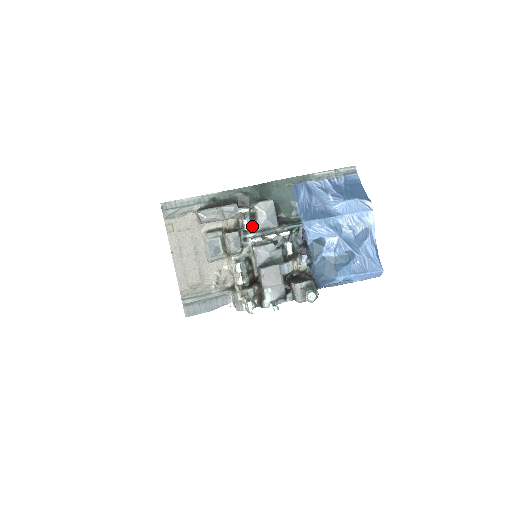
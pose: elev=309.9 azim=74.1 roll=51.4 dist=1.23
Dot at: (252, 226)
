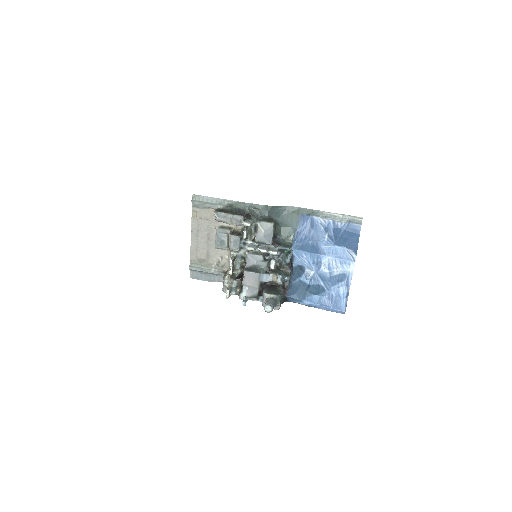
Dot at: (254, 235)
